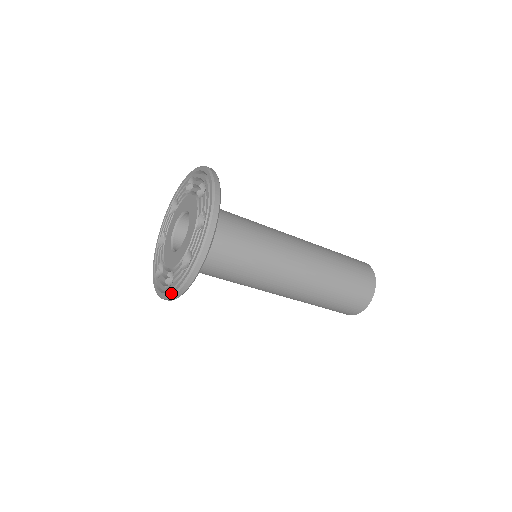
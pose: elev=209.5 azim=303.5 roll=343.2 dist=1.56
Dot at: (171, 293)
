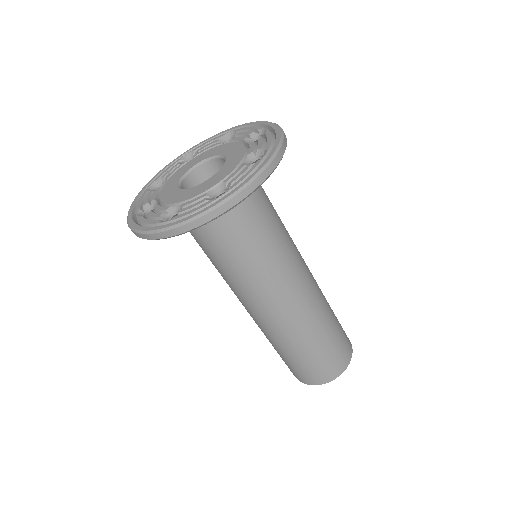
Dot at: (175, 223)
